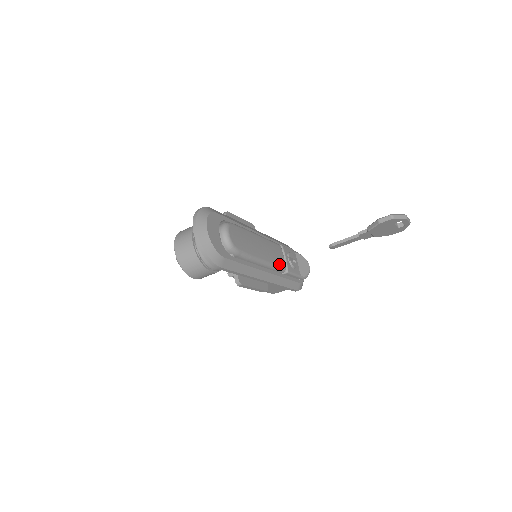
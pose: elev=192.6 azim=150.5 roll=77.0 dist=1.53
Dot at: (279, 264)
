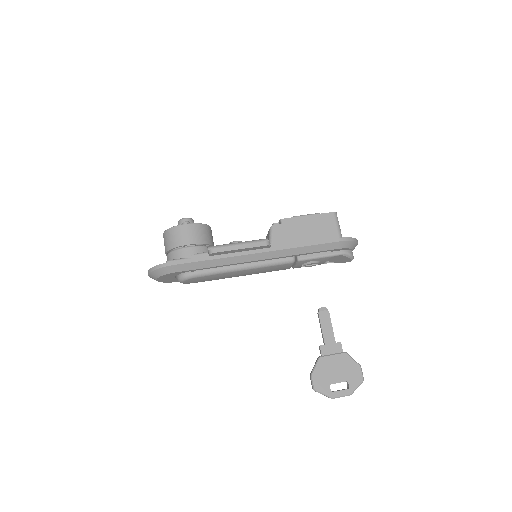
Dot at: occluded
